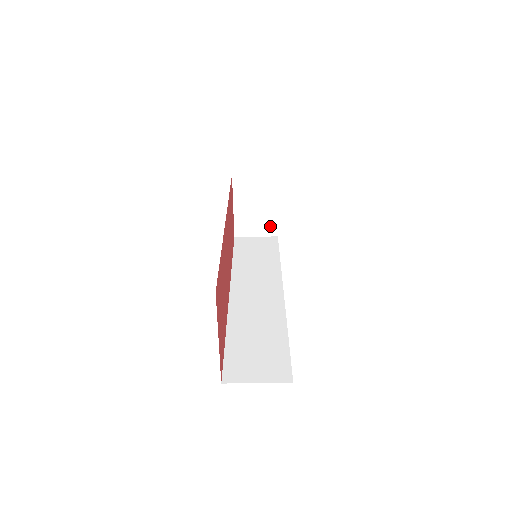
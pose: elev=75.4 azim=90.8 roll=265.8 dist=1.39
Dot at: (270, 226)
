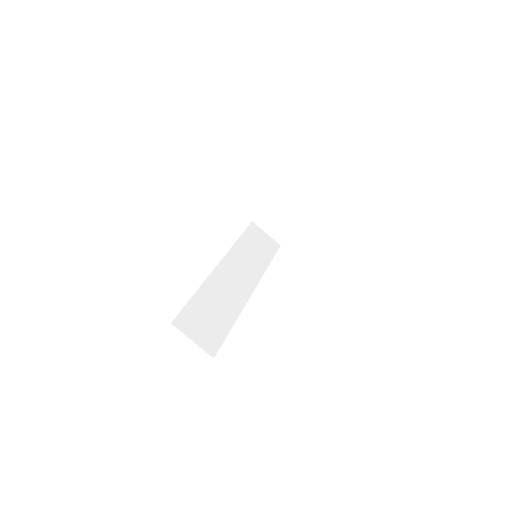
Dot at: (282, 235)
